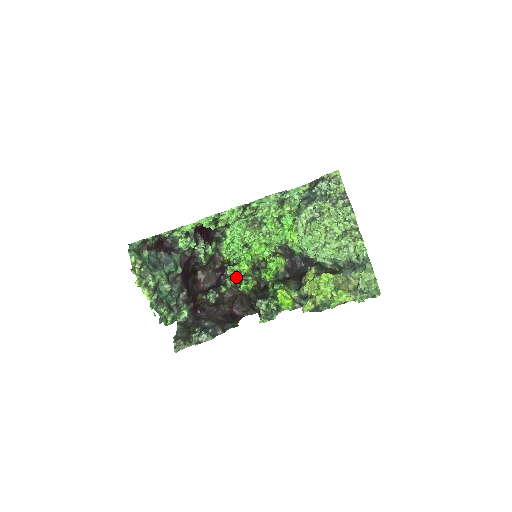
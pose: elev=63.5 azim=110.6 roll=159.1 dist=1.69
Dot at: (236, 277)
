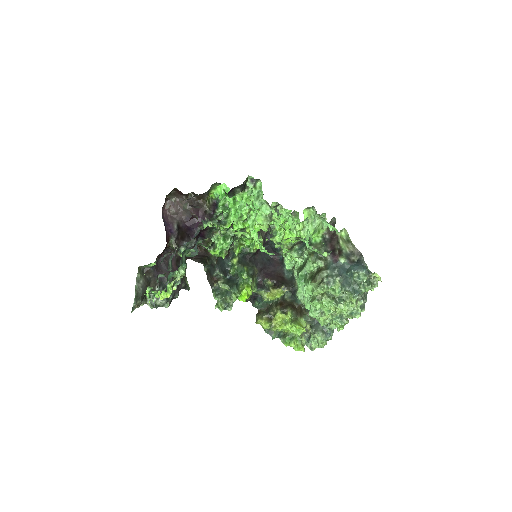
Dot at: occluded
